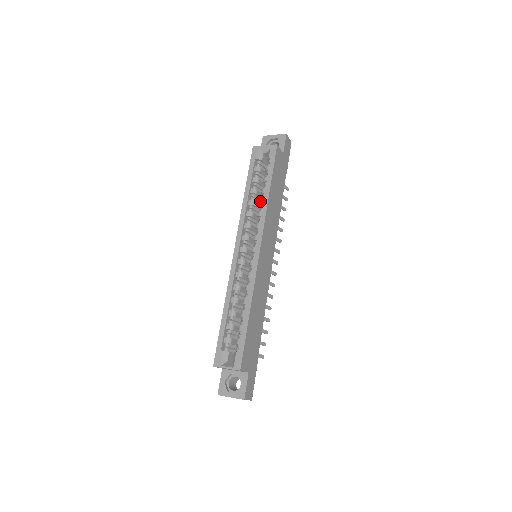
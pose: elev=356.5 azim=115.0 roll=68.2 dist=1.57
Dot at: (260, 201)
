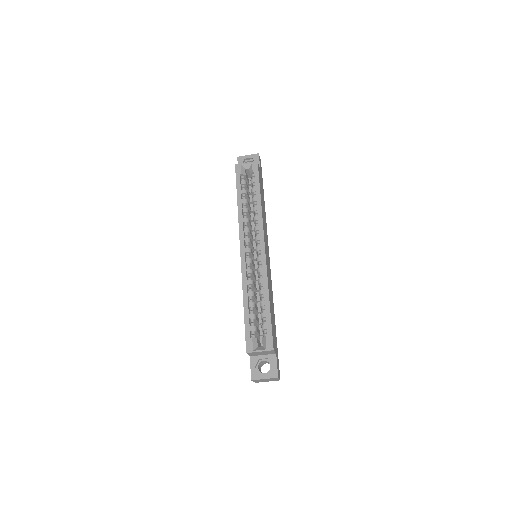
Dot at: (253, 208)
